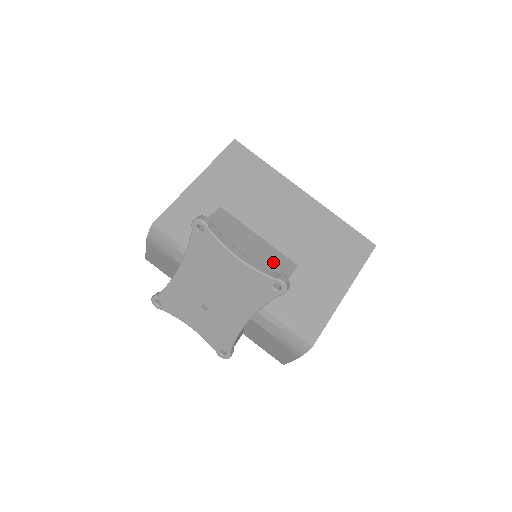
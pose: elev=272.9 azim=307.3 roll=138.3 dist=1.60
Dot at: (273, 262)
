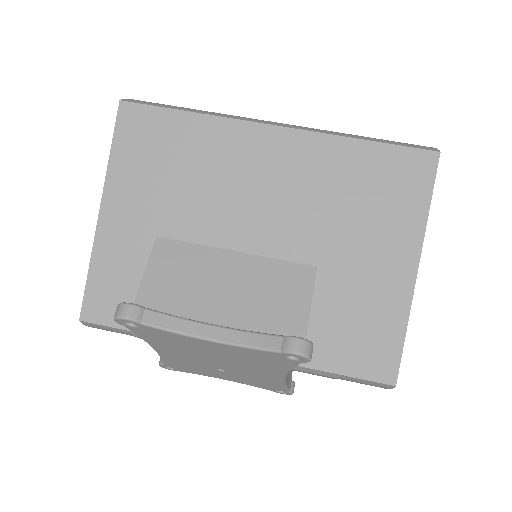
Dot at: (275, 291)
